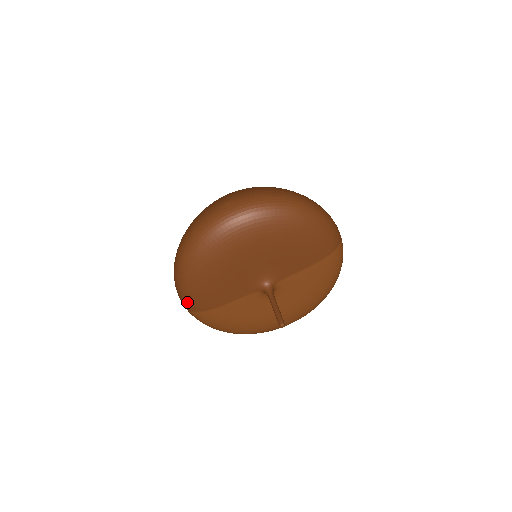
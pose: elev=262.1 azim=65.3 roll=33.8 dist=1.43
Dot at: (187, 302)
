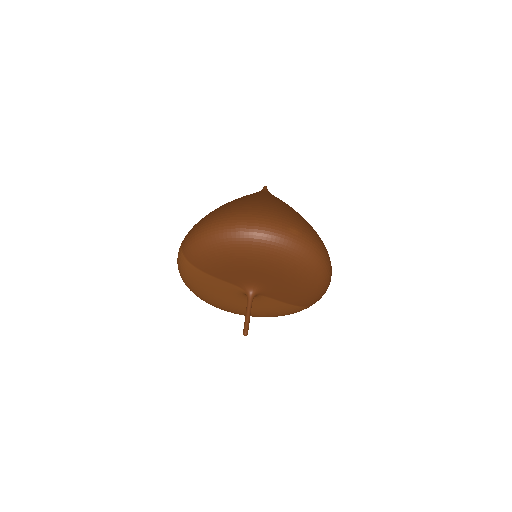
Dot at: (192, 252)
